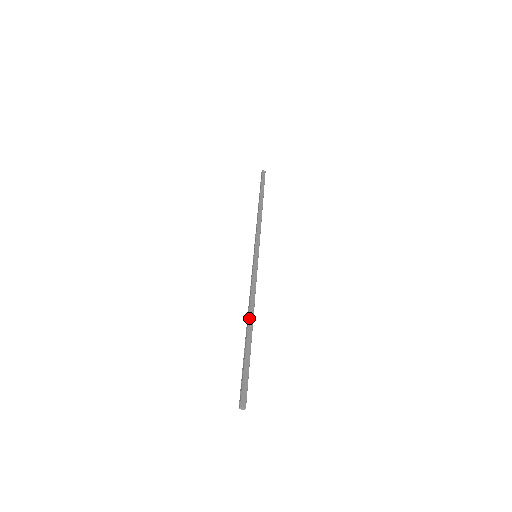
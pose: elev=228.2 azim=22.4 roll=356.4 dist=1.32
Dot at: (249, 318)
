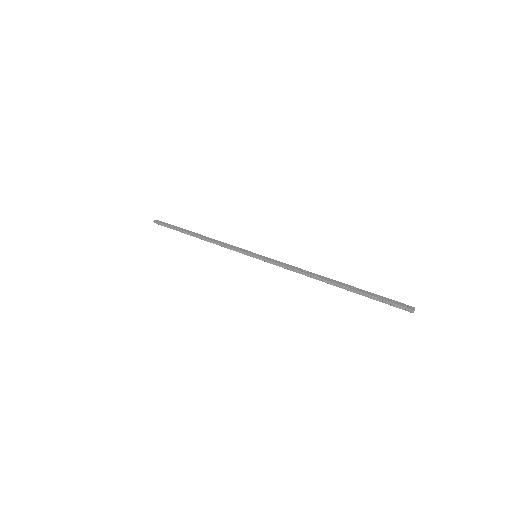
Dot at: (325, 279)
